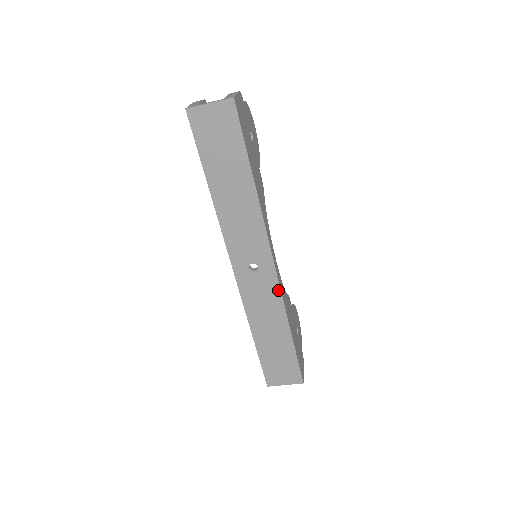
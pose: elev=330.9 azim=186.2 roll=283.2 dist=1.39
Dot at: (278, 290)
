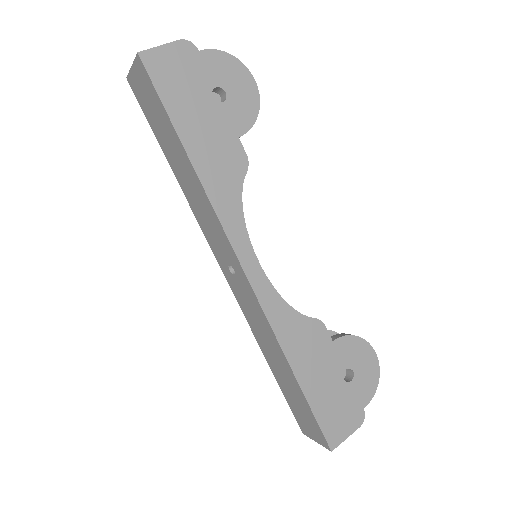
Dot at: (260, 307)
